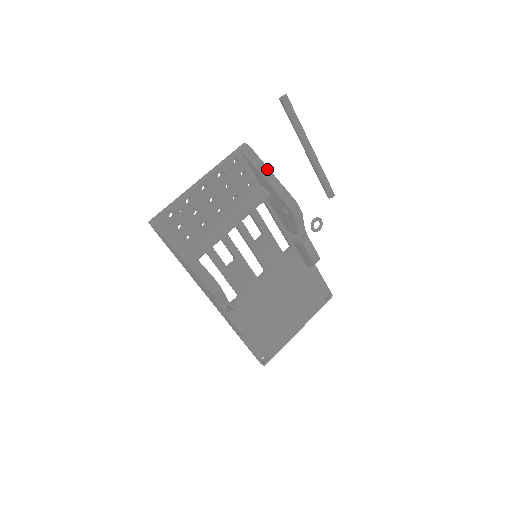
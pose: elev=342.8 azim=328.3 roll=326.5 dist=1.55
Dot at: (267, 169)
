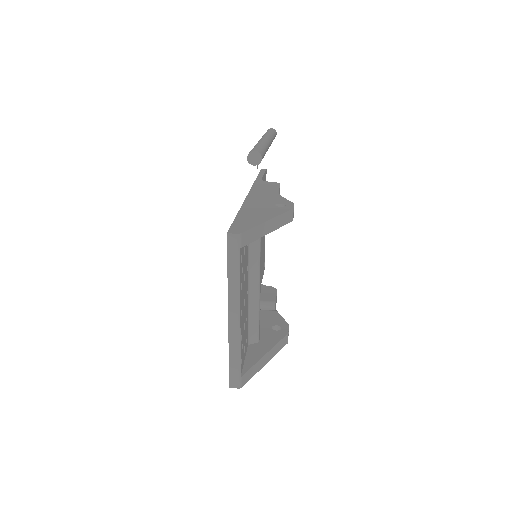
Dot at: (265, 224)
